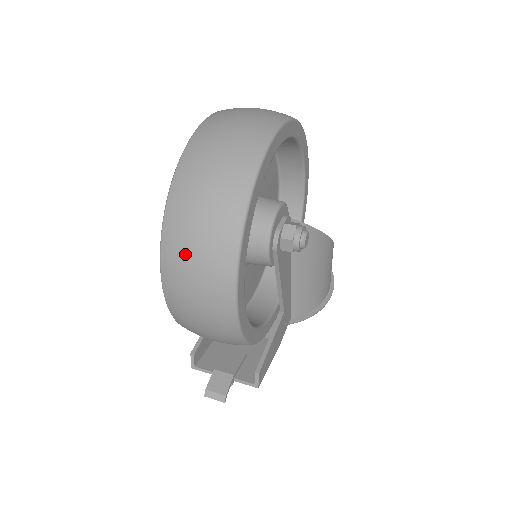
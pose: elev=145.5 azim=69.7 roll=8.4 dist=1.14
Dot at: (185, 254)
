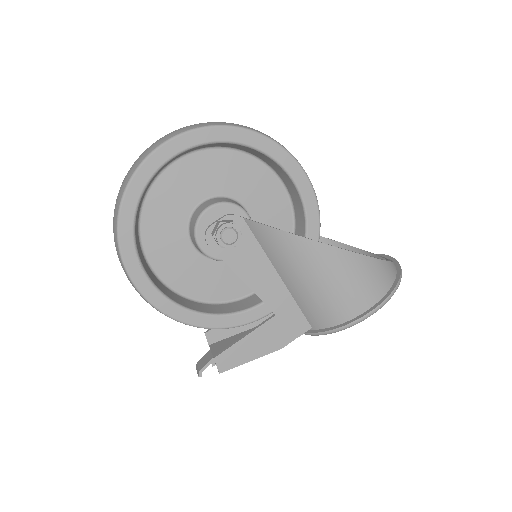
Dot at: occluded
